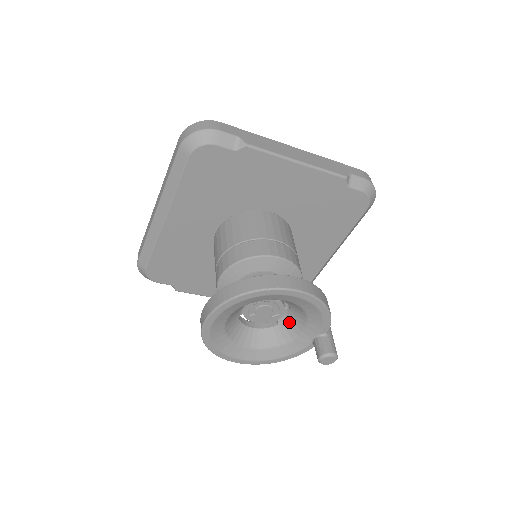
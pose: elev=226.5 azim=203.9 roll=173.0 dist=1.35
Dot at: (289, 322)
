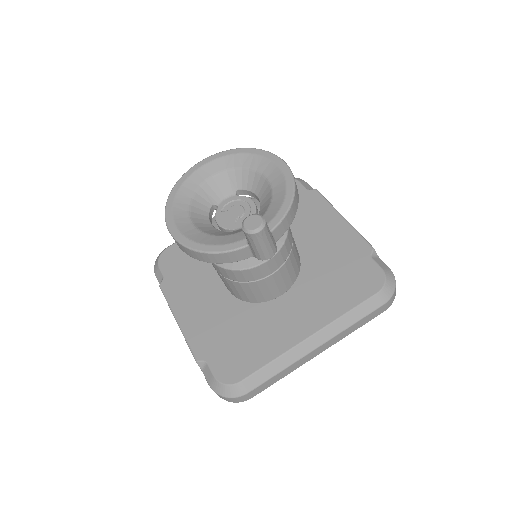
Dot at: occluded
